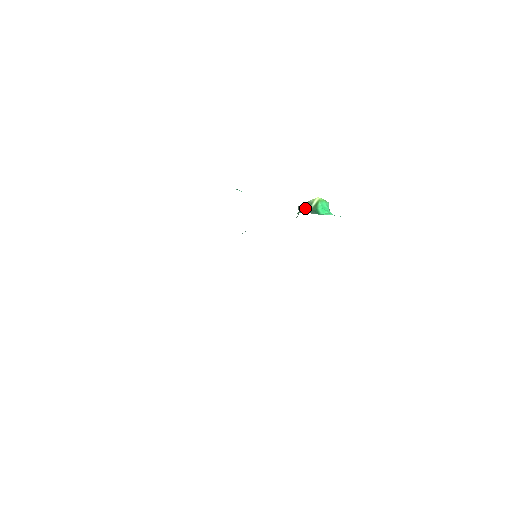
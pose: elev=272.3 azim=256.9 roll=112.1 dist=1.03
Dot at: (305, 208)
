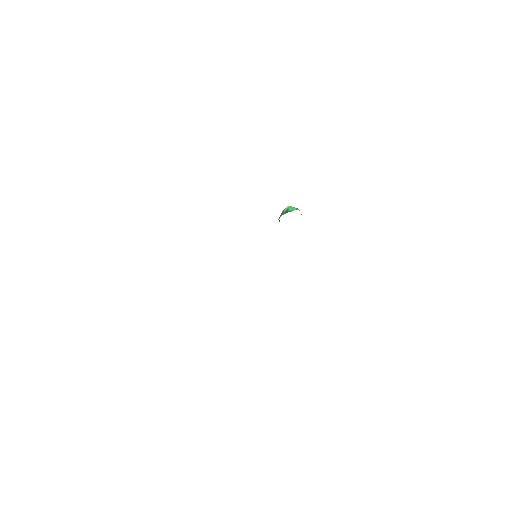
Dot at: (281, 215)
